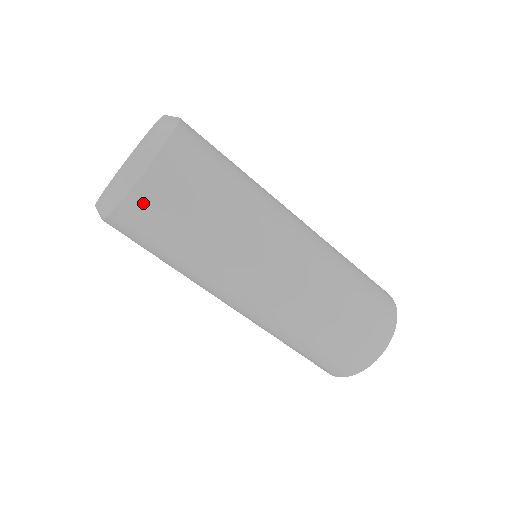
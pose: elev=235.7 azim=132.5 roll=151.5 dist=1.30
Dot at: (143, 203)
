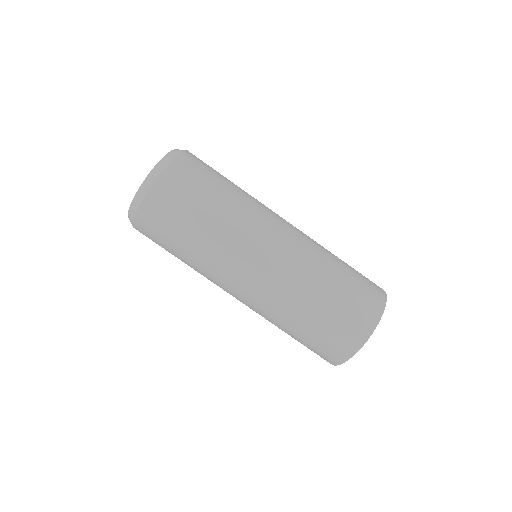
Dot at: (178, 172)
